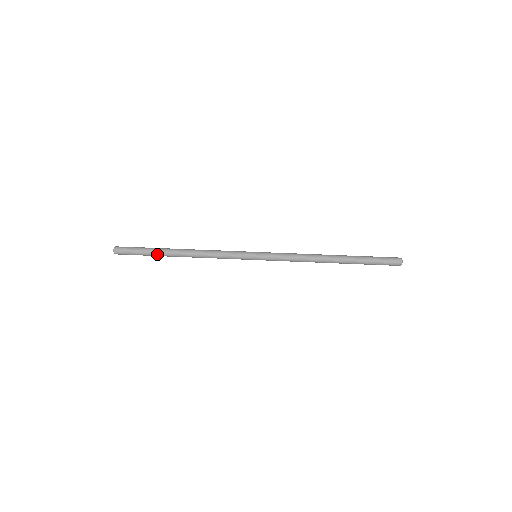
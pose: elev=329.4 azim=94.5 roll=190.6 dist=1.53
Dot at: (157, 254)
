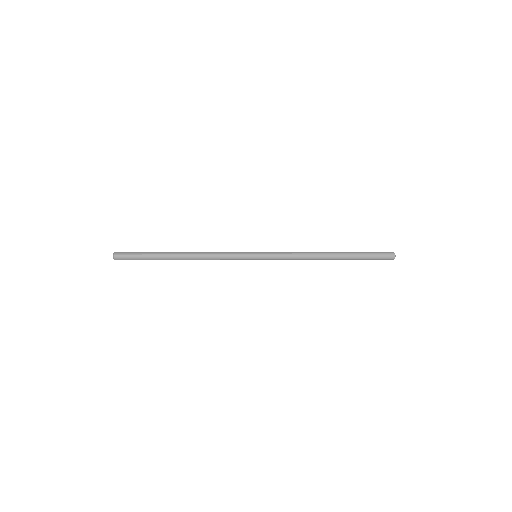
Dot at: (158, 254)
